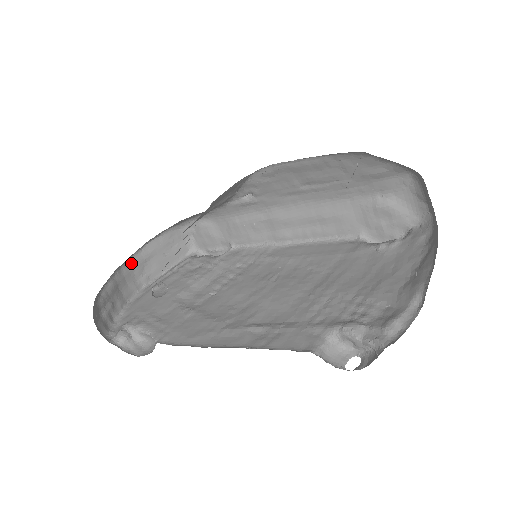
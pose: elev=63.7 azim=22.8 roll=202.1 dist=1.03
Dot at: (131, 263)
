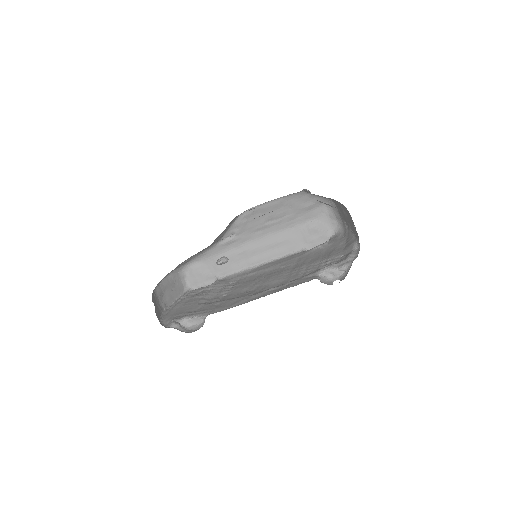
Dot at: (156, 291)
